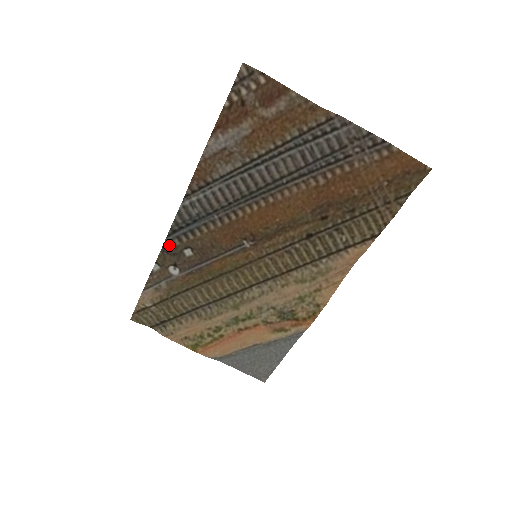
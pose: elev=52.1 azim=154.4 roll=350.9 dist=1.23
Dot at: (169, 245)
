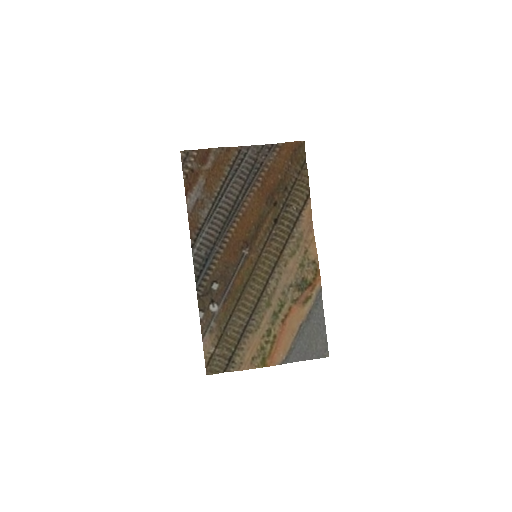
Dot at: (200, 290)
